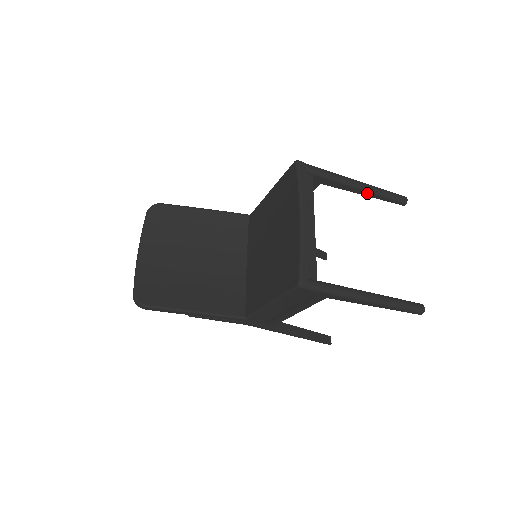
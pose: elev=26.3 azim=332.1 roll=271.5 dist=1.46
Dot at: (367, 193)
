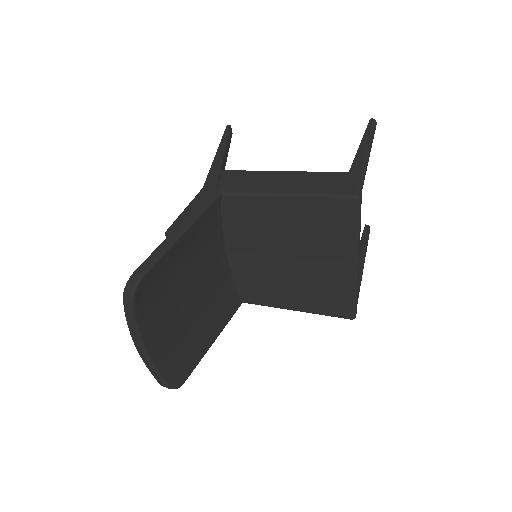
Dot at: occluded
